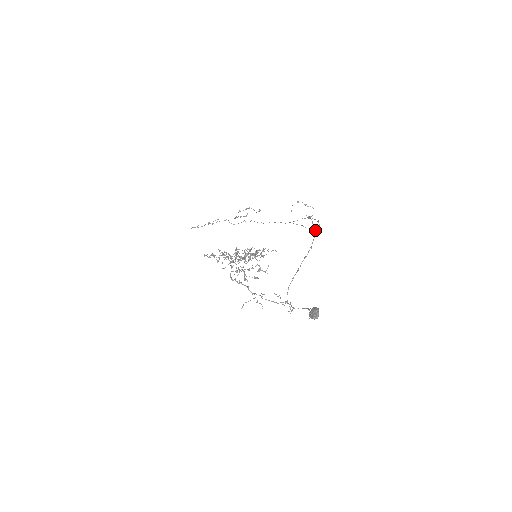
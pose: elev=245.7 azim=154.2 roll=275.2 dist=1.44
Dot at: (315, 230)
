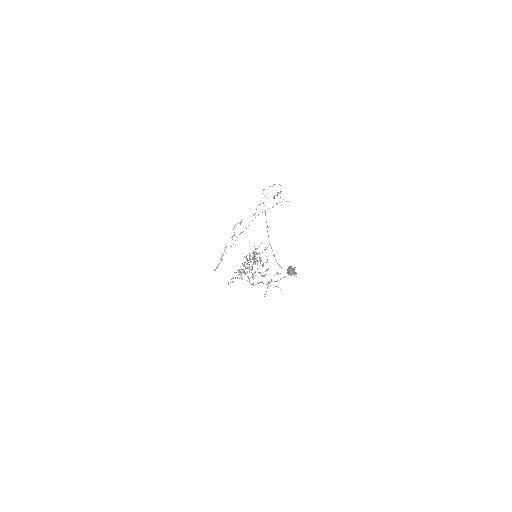
Dot at: occluded
